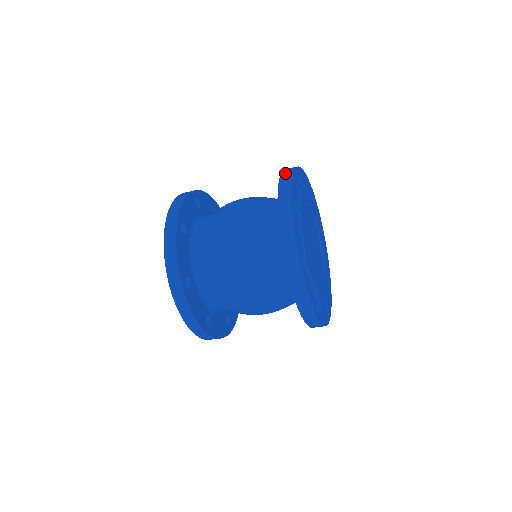
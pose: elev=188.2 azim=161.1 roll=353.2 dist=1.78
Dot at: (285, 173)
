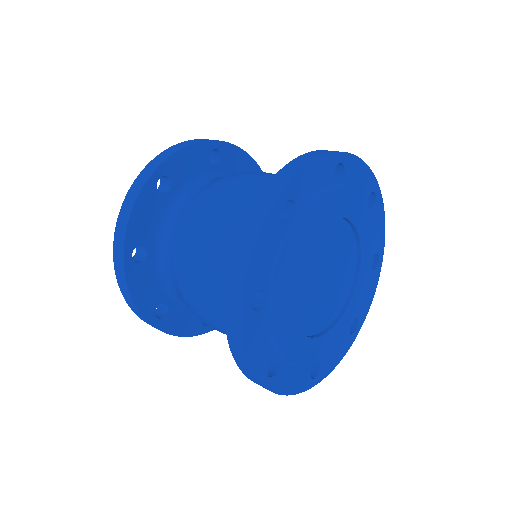
Dot at: (308, 154)
